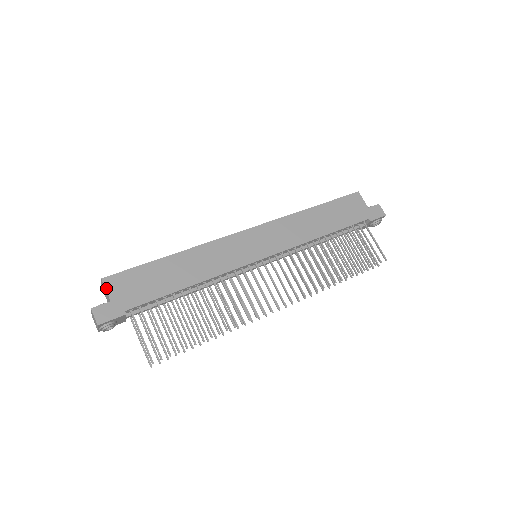
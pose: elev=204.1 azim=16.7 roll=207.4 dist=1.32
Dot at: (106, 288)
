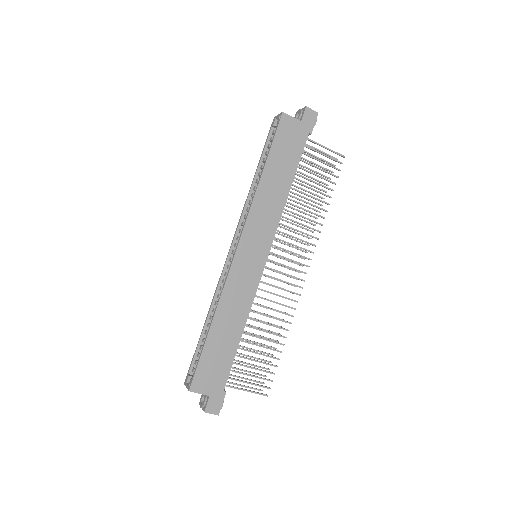
Dot at: (198, 393)
